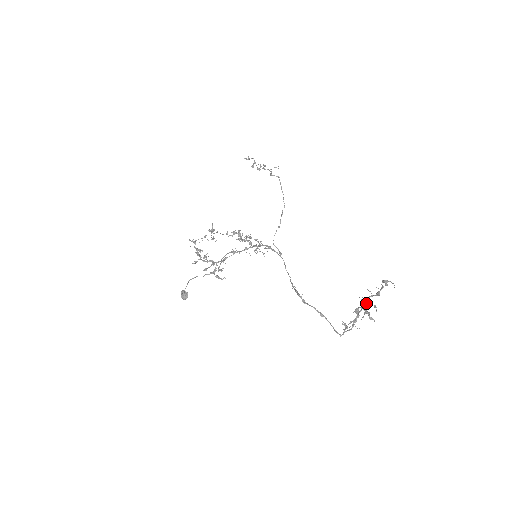
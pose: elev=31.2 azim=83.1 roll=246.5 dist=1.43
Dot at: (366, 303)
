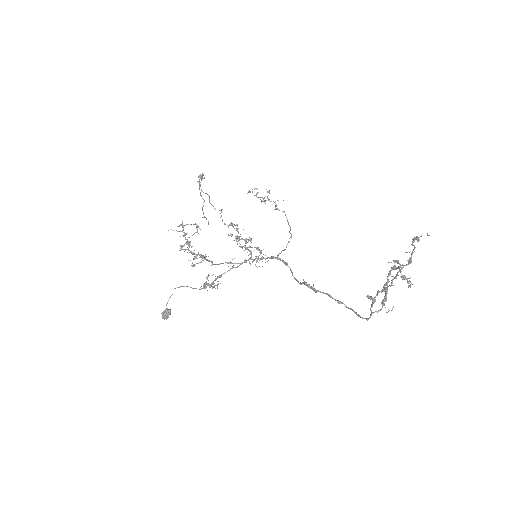
Dot at: (396, 277)
